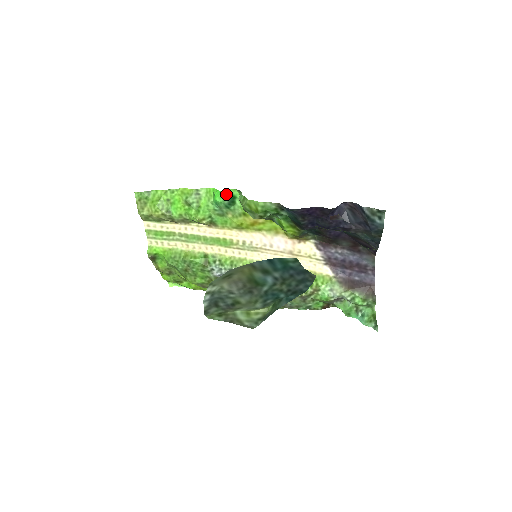
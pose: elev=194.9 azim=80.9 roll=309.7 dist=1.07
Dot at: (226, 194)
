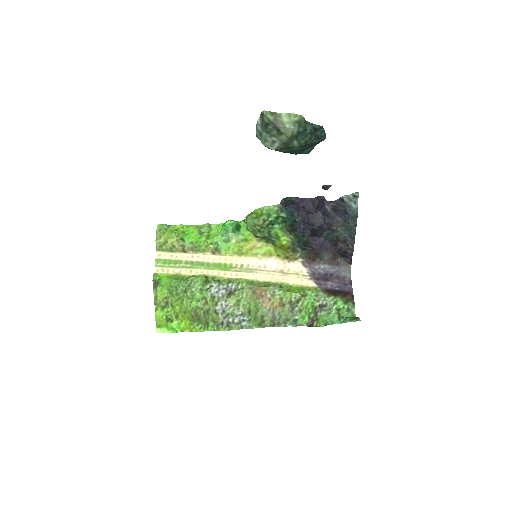
Dot at: (234, 221)
